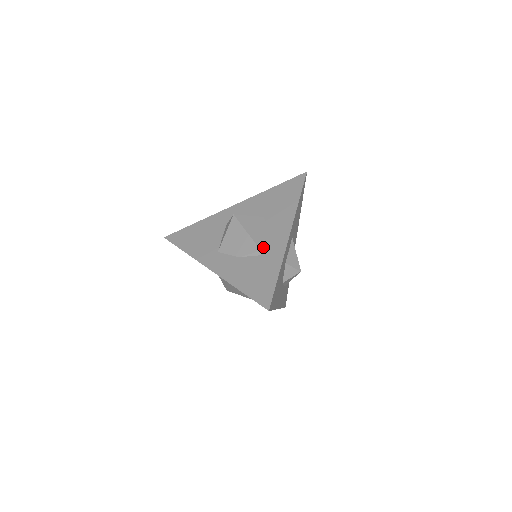
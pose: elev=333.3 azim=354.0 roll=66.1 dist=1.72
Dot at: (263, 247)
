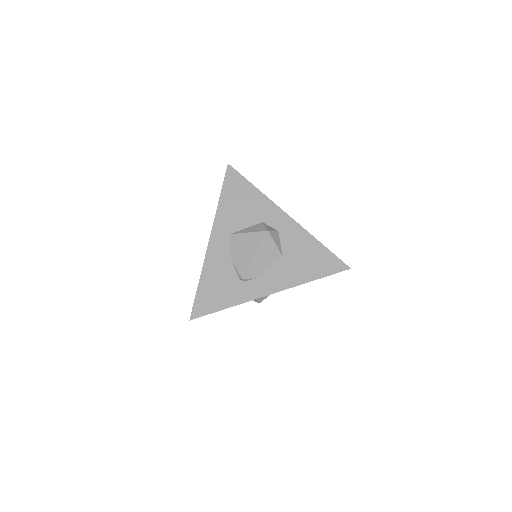
Dot at: (247, 278)
